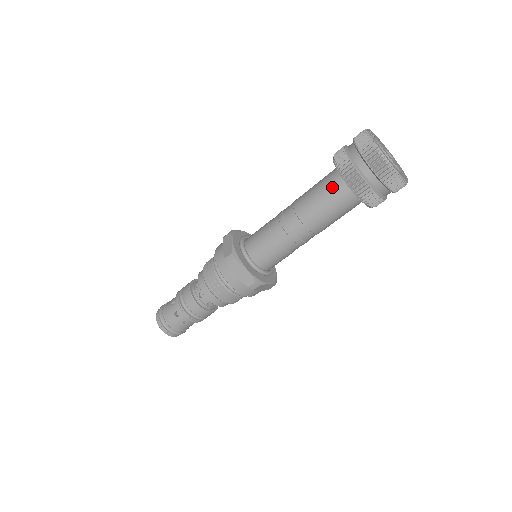
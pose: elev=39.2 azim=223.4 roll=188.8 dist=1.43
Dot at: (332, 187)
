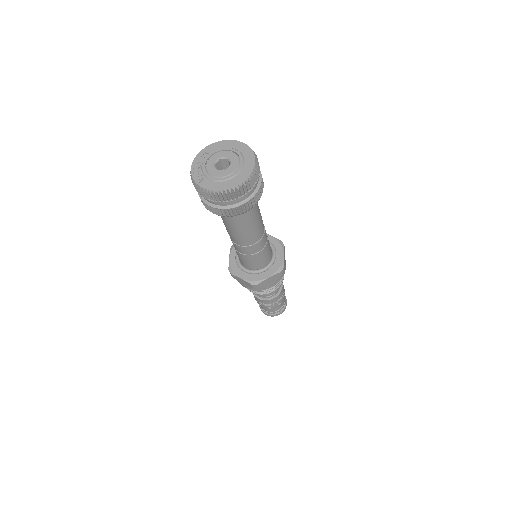
Dot at: occluded
